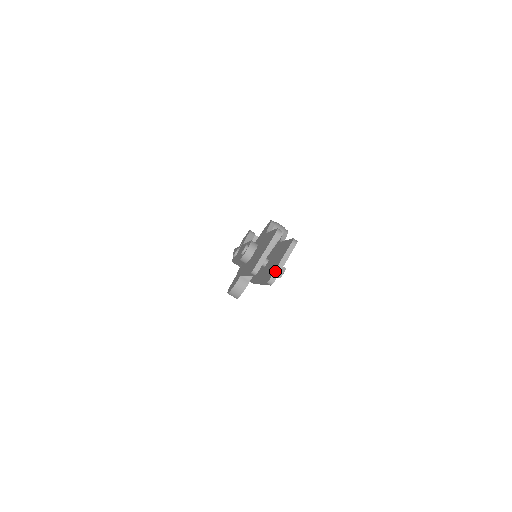
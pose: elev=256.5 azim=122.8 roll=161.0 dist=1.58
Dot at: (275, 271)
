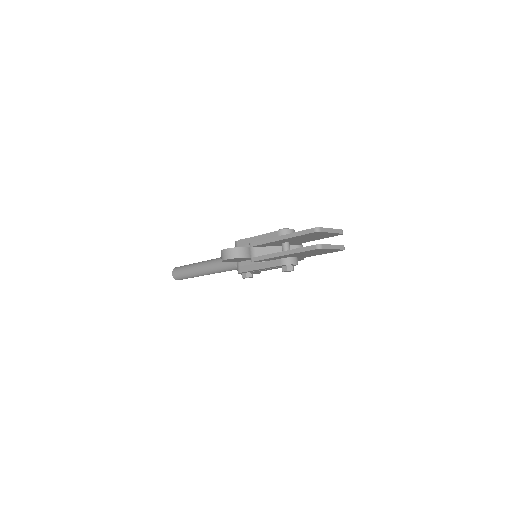
Dot at: (327, 245)
